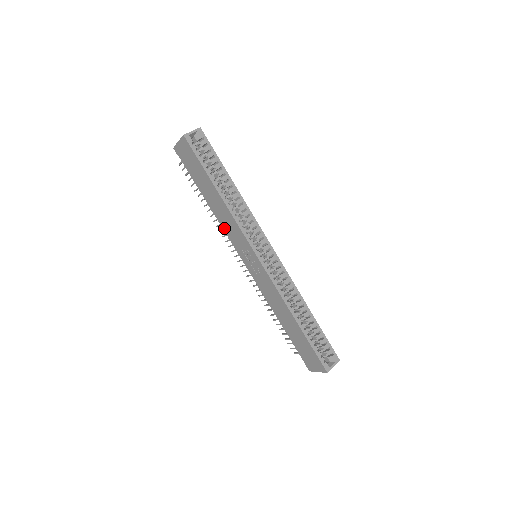
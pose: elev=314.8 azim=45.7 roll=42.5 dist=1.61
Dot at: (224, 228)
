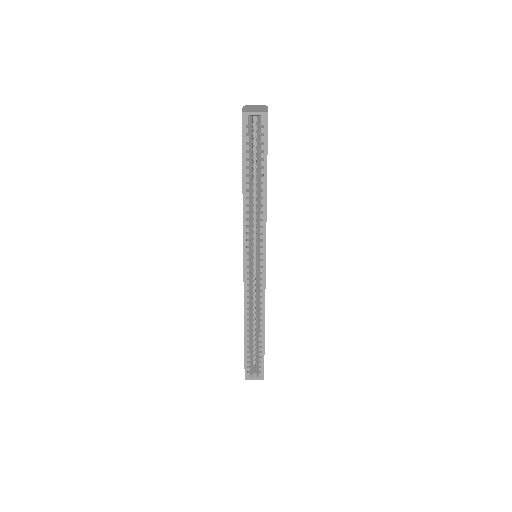
Dot at: occluded
